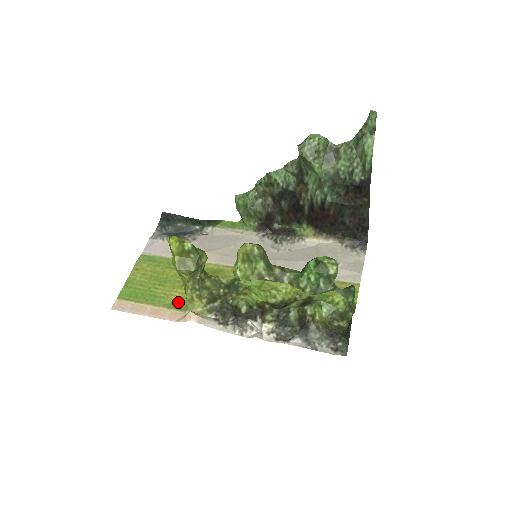
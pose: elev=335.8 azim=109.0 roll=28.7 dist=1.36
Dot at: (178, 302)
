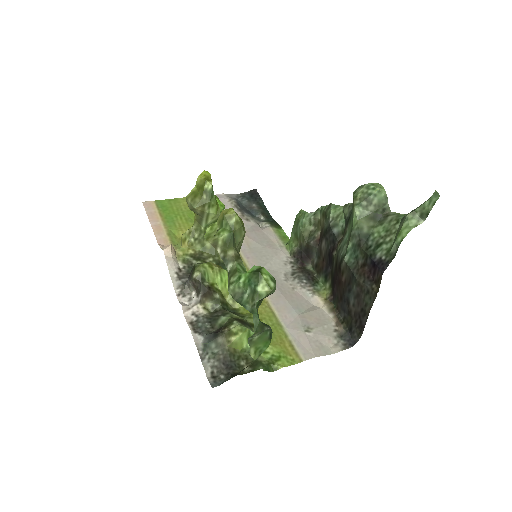
Dot at: (179, 238)
